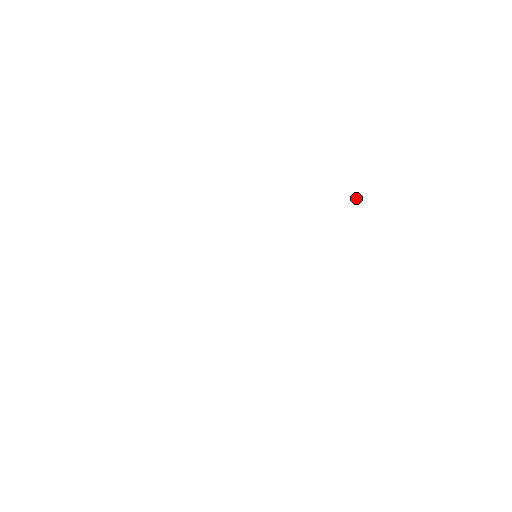
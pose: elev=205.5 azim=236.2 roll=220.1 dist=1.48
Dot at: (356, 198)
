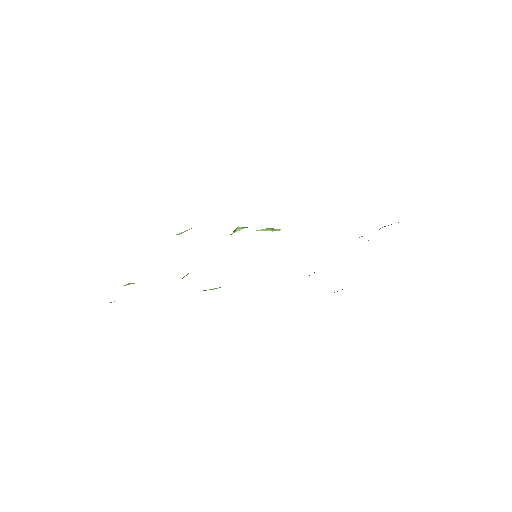
Dot at: (368, 240)
